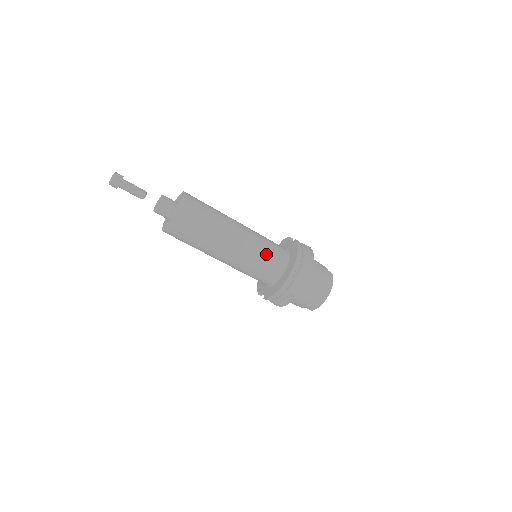
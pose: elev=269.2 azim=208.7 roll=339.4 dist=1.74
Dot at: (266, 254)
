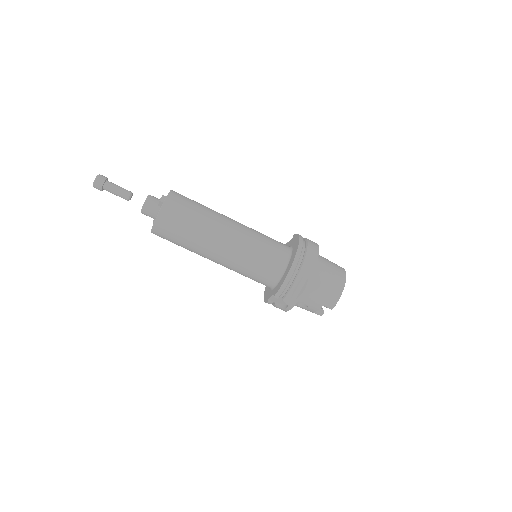
Dot at: (266, 241)
